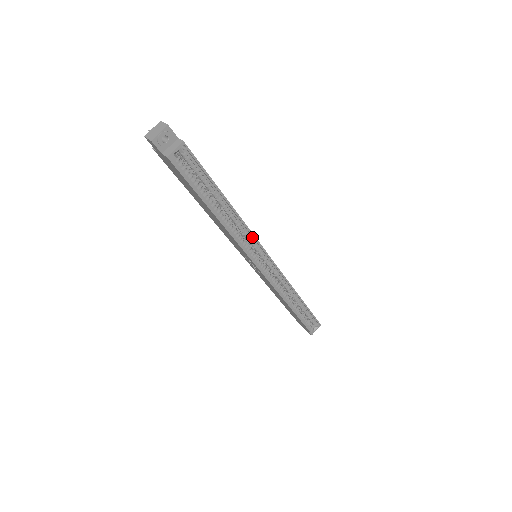
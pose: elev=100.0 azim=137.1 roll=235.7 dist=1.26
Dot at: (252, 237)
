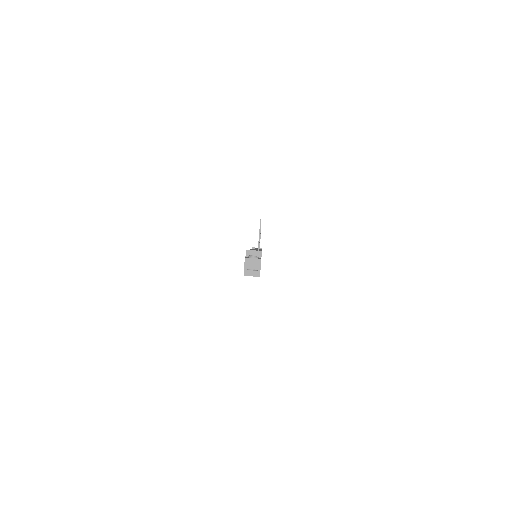
Dot at: occluded
